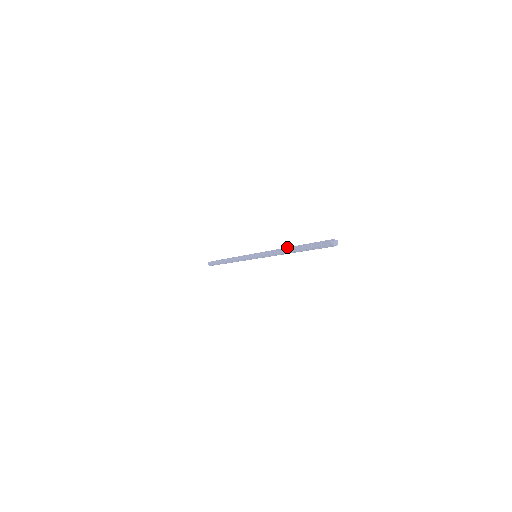
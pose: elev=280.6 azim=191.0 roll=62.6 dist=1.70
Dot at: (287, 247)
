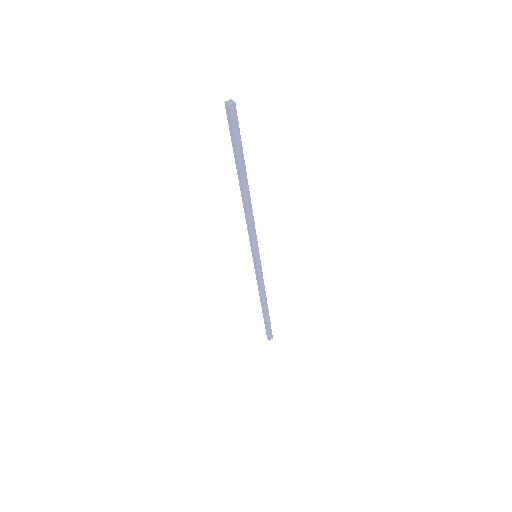
Dot at: occluded
